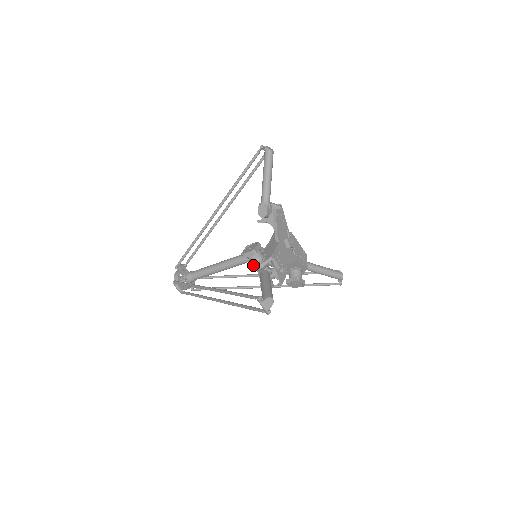
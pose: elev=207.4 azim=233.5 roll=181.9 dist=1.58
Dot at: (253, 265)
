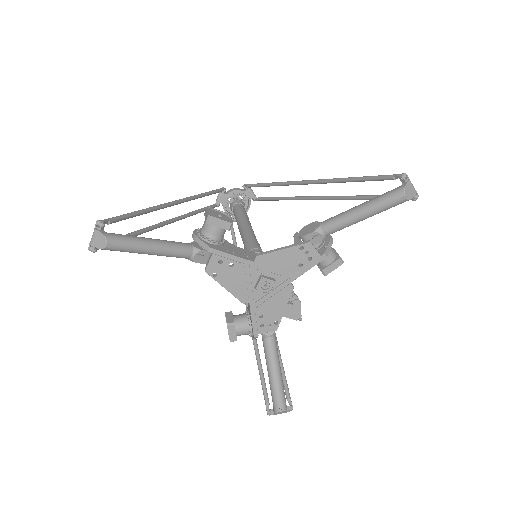
Dot at: occluded
